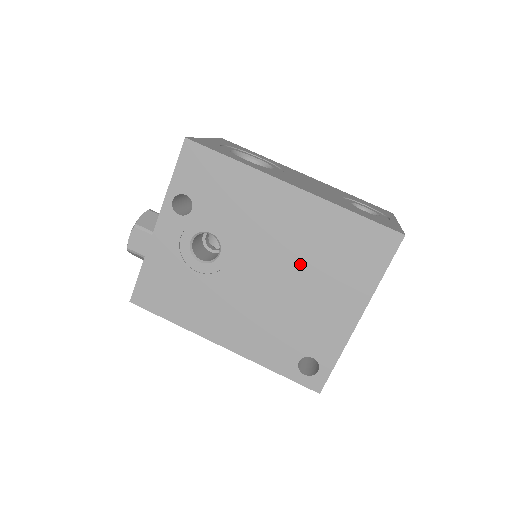
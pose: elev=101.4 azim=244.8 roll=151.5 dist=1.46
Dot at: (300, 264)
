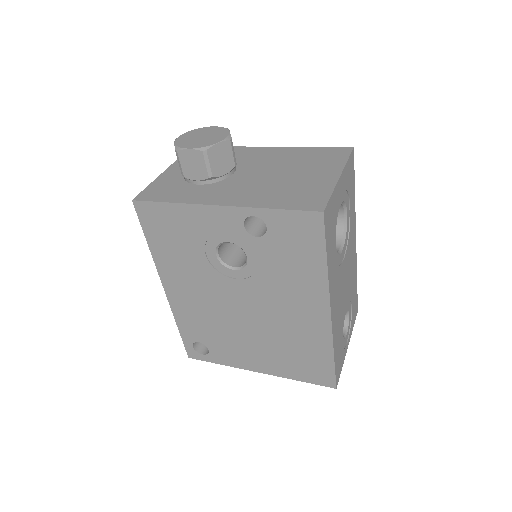
Dot at: (270, 331)
